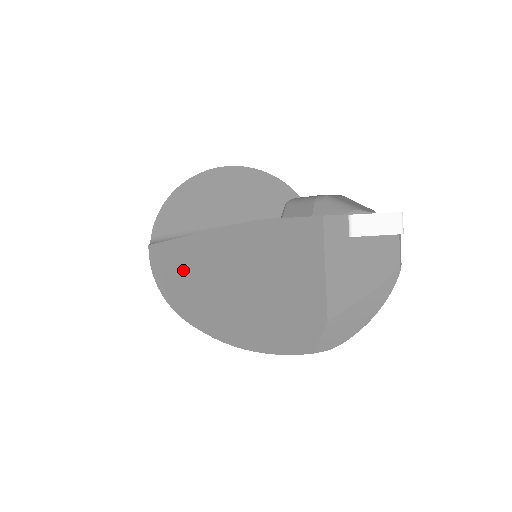
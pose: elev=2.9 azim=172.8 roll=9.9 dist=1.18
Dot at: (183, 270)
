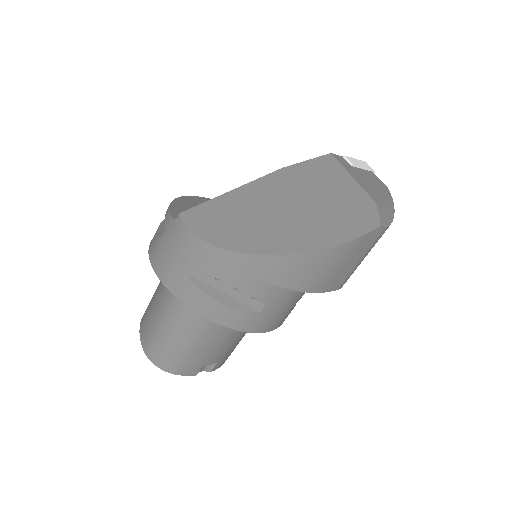
Dot at: (229, 218)
